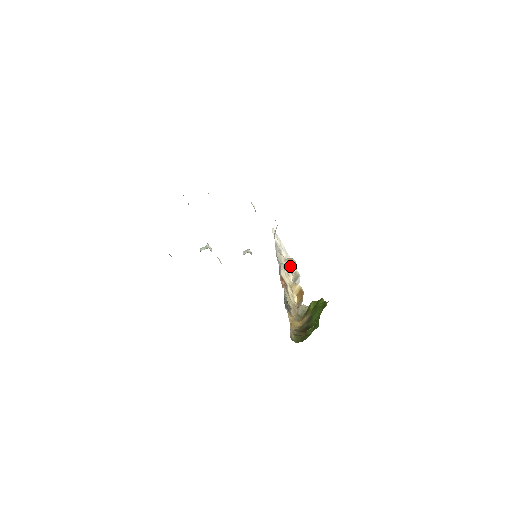
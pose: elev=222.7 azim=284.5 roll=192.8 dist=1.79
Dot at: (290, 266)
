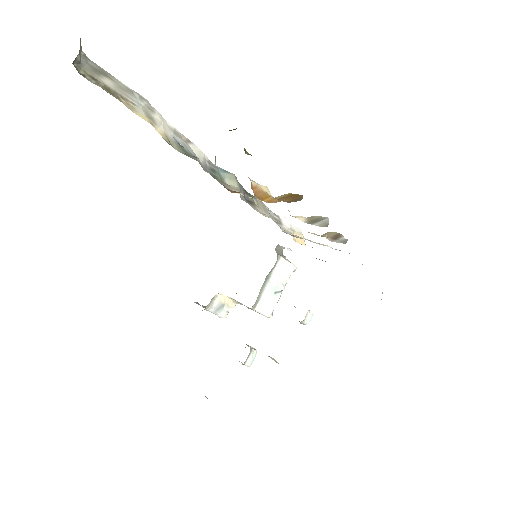
Dot at: occluded
